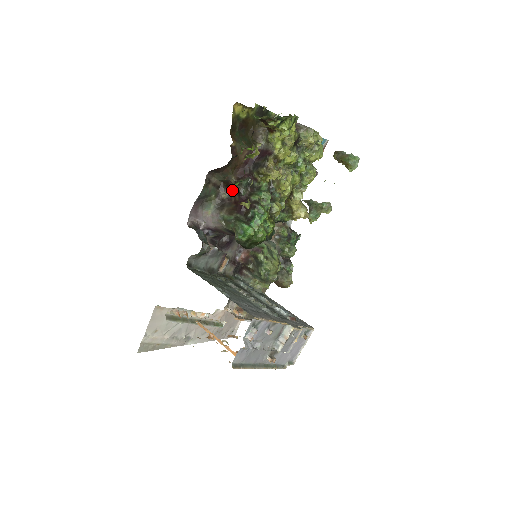
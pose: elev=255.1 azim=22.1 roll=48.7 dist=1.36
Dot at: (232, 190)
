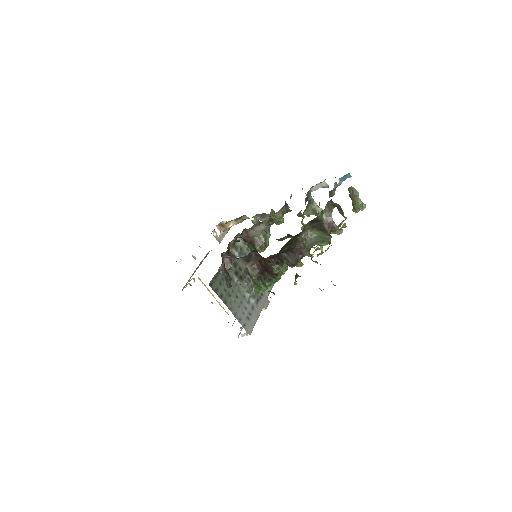
Dot at: (261, 257)
